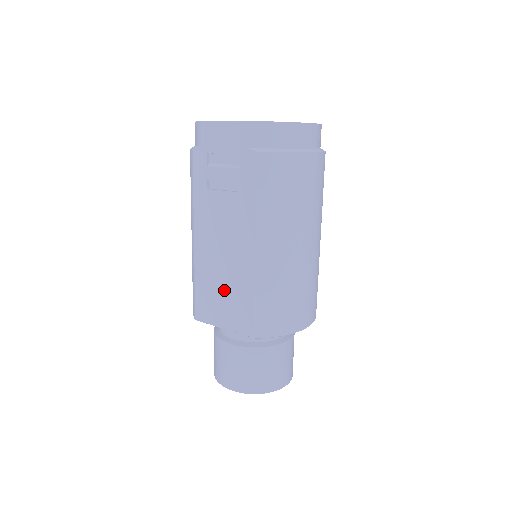
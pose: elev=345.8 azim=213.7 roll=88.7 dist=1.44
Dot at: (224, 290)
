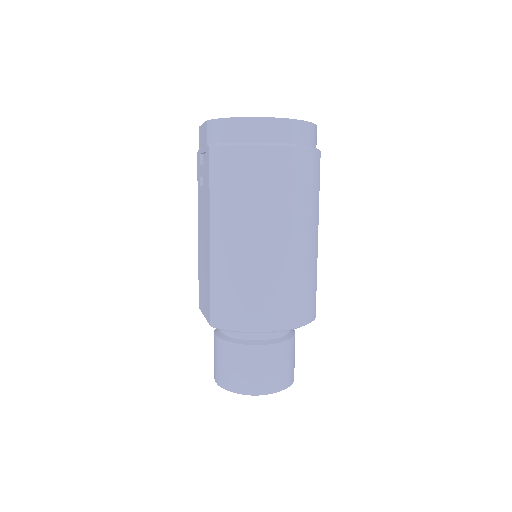
Dot at: (204, 279)
